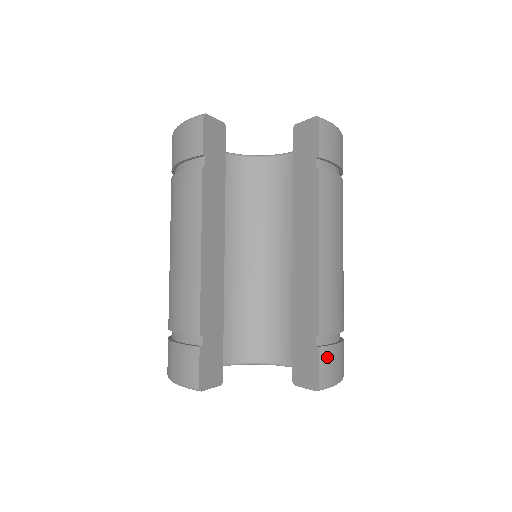
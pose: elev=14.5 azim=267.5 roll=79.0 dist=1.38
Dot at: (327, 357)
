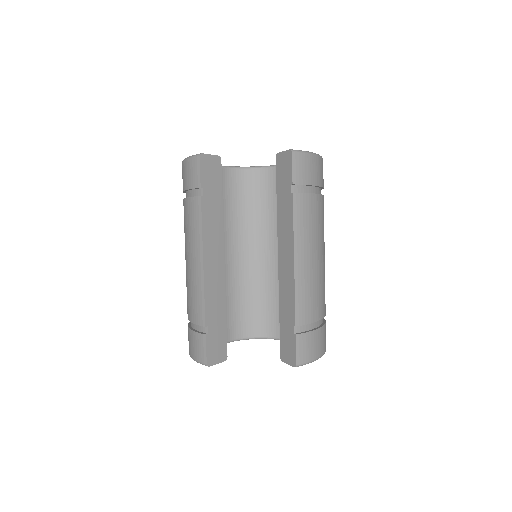
Dot at: (304, 341)
